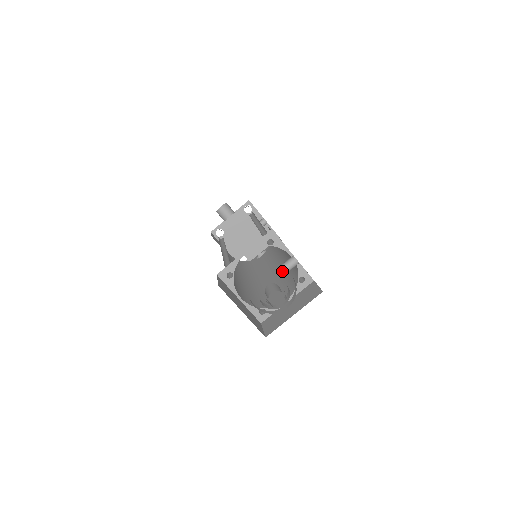
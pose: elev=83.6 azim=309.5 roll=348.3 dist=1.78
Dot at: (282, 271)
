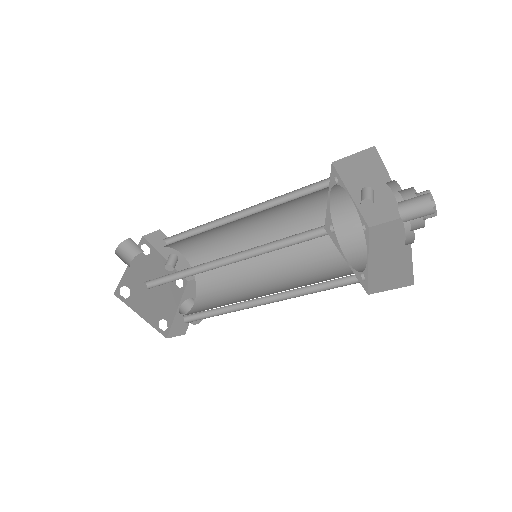
Dot at: (292, 262)
